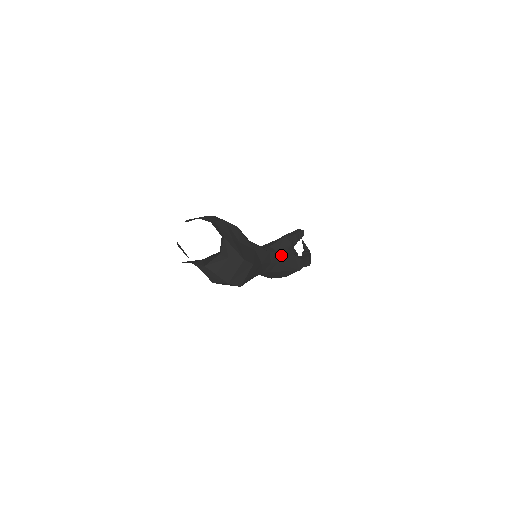
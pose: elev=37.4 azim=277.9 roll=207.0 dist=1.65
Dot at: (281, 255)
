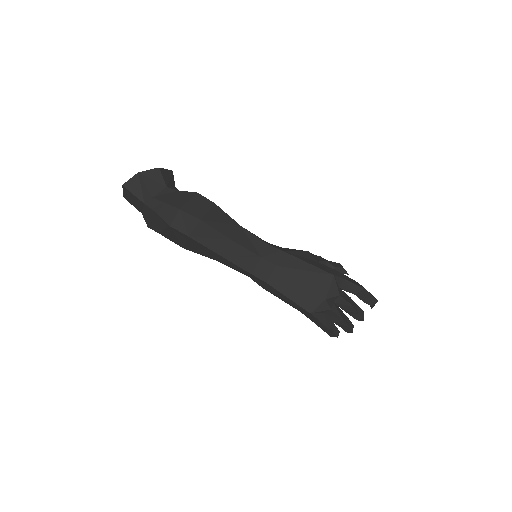
Dot at: (289, 250)
